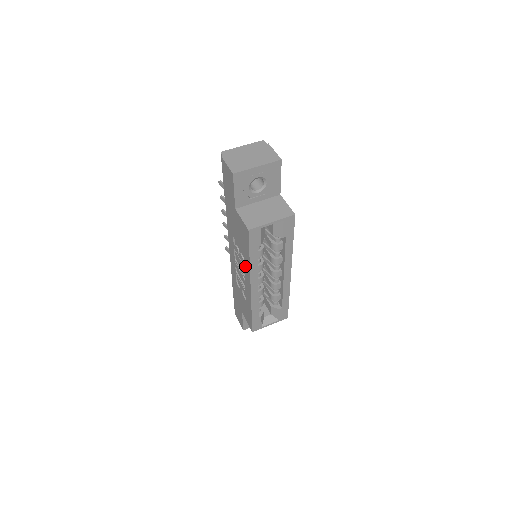
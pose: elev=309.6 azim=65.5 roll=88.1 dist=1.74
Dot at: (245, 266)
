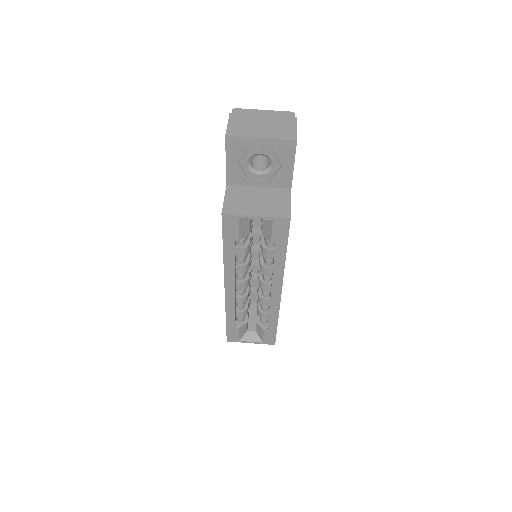
Dot at: occluded
